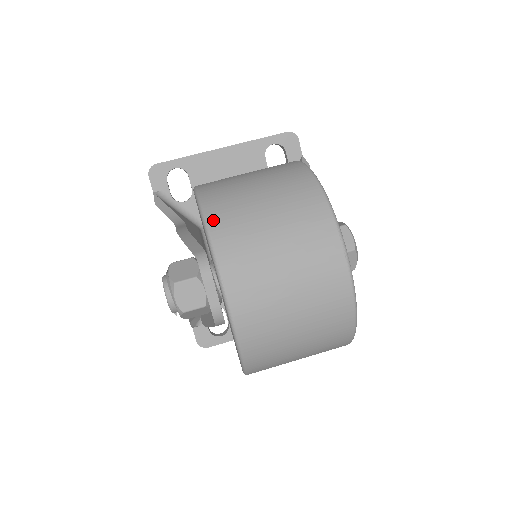
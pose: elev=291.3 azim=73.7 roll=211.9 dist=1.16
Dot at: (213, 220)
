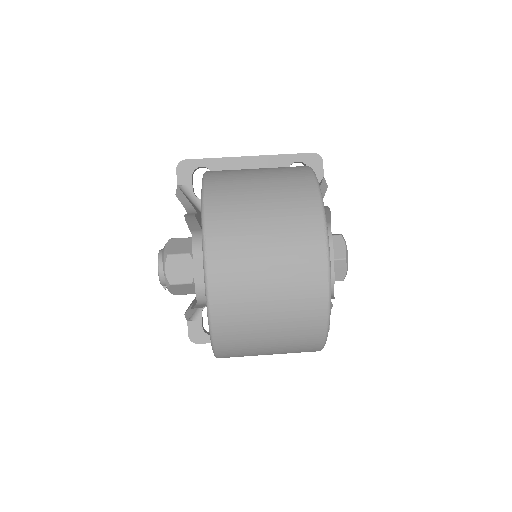
Dot at: (211, 197)
